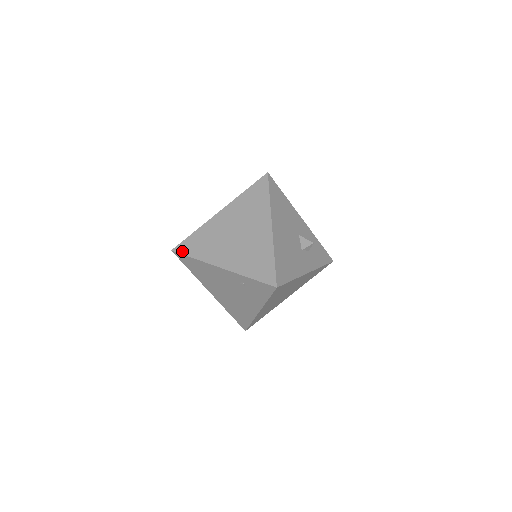
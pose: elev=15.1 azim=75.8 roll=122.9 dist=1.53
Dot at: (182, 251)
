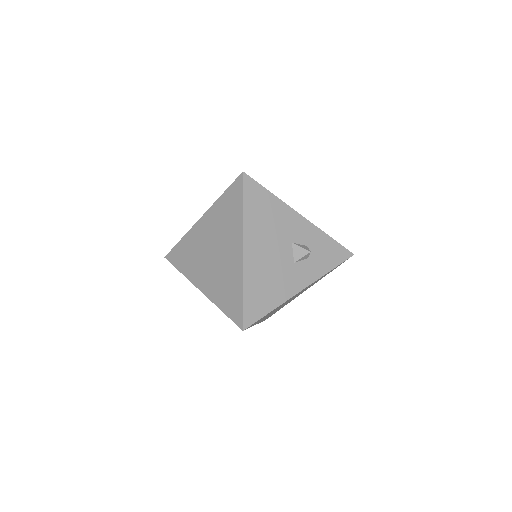
Dot at: (172, 261)
